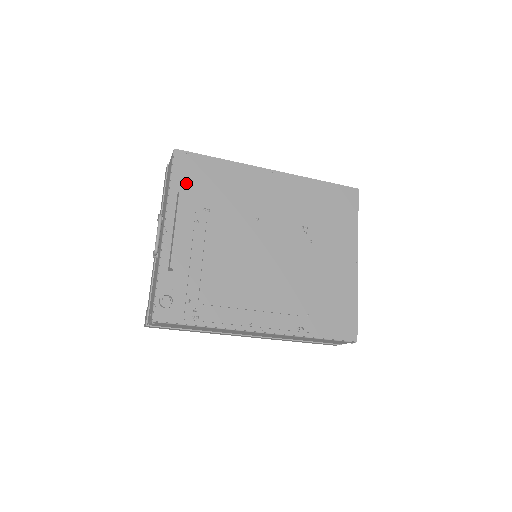
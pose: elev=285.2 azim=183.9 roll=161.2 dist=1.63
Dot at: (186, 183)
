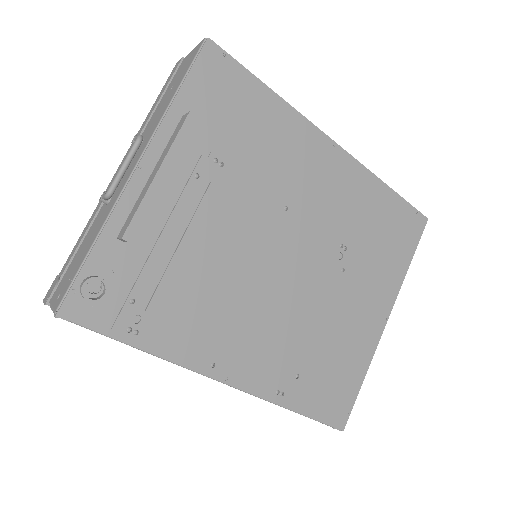
Dot at: (203, 103)
